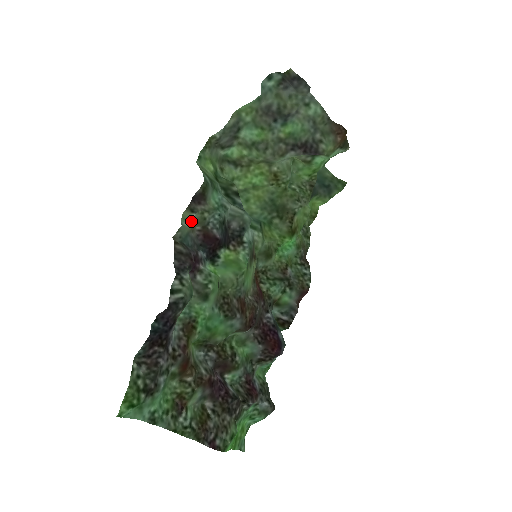
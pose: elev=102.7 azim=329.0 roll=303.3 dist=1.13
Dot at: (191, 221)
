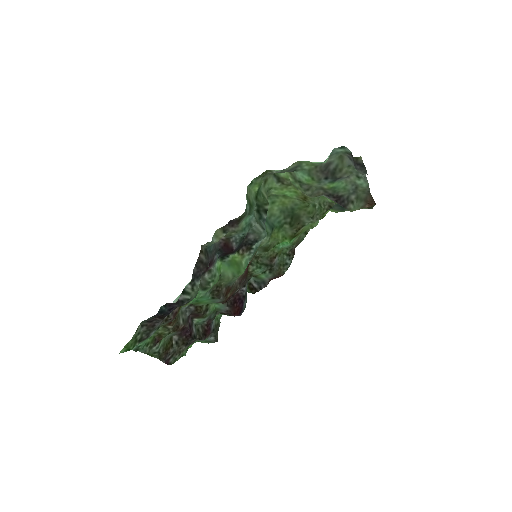
Dot at: occluded
